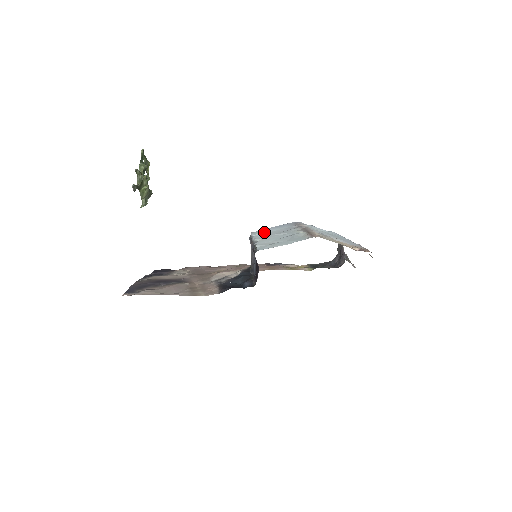
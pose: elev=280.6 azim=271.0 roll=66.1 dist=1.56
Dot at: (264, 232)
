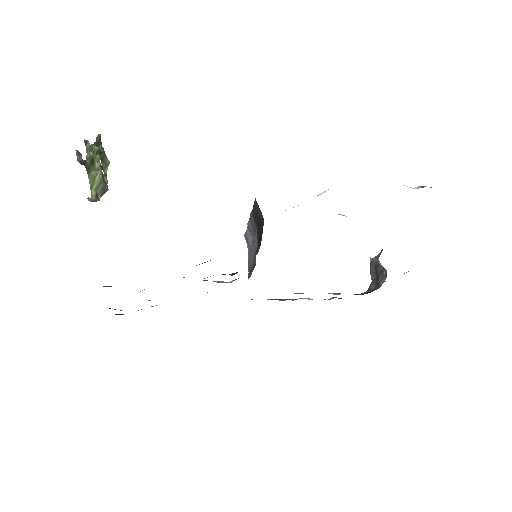
Dot at: occluded
